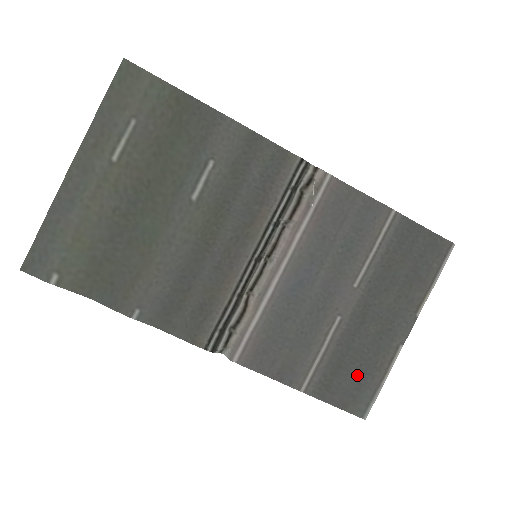
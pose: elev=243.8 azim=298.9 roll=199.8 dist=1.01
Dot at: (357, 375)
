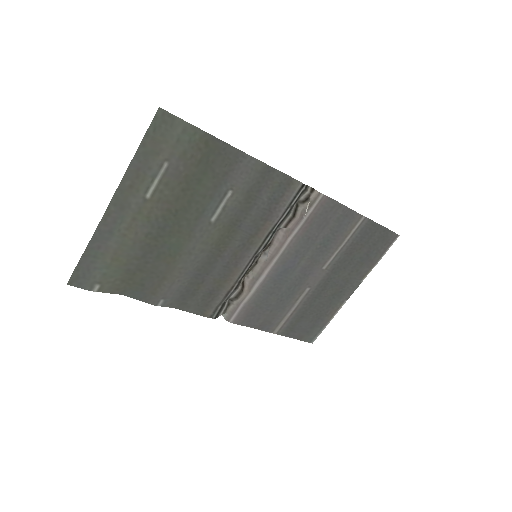
Dot at: (313, 320)
